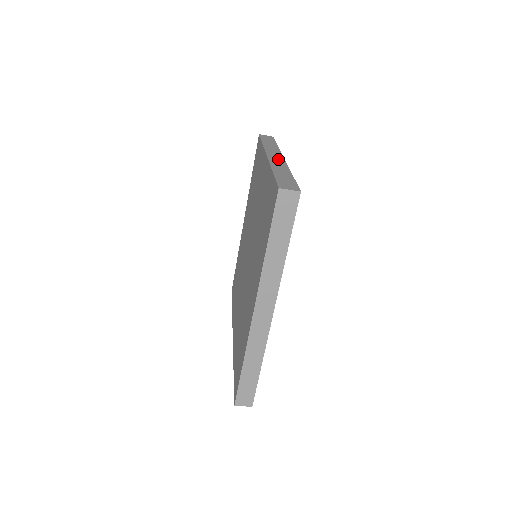
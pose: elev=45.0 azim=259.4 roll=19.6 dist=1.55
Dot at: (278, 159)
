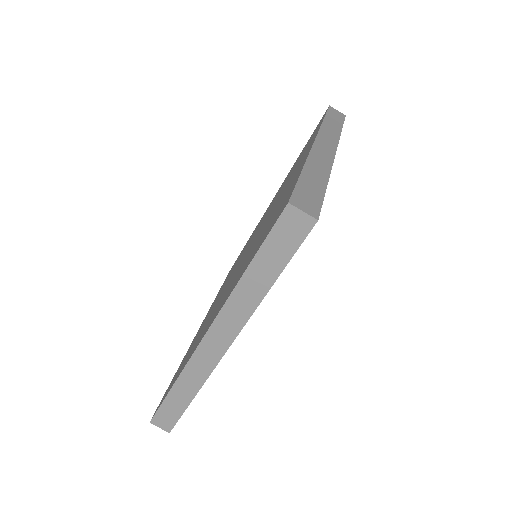
Dot at: (326, 152)
